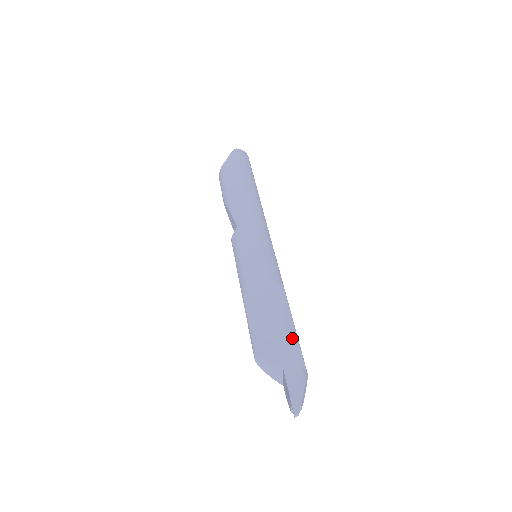
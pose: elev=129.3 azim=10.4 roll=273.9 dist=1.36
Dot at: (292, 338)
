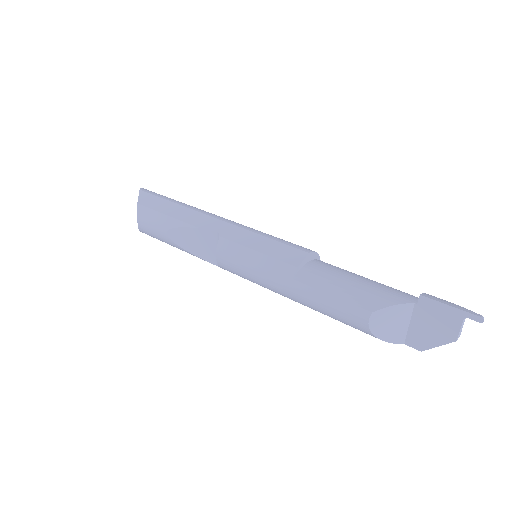
Dot at: (383, 284)
